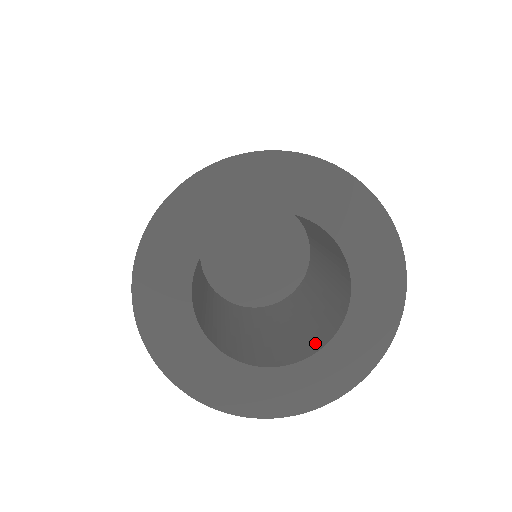
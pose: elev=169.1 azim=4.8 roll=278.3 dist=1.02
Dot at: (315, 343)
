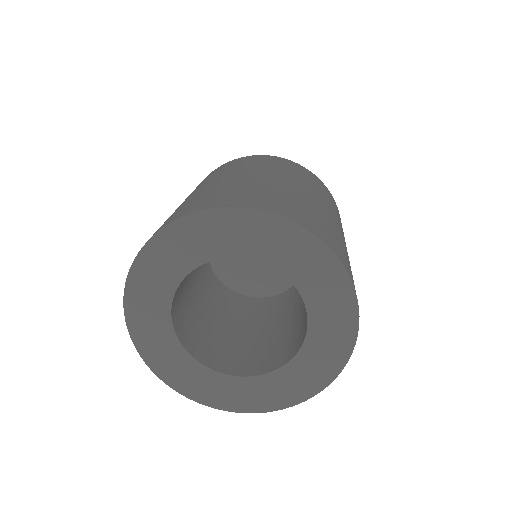
Dot at: (302, 335)
